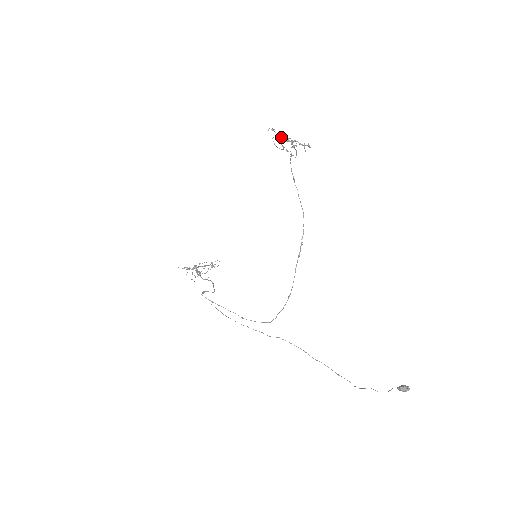
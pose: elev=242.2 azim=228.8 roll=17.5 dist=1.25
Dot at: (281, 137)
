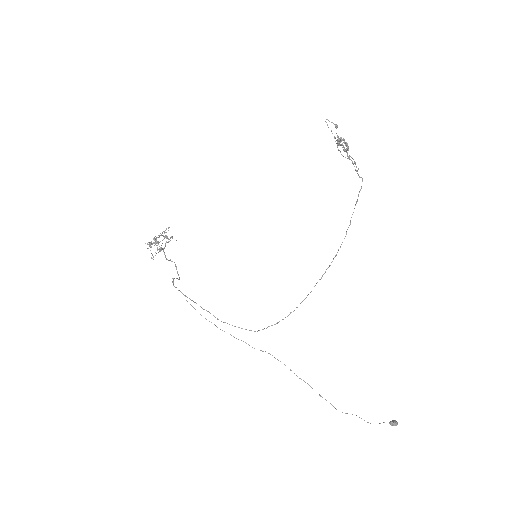
Dot at: (338, 136)
